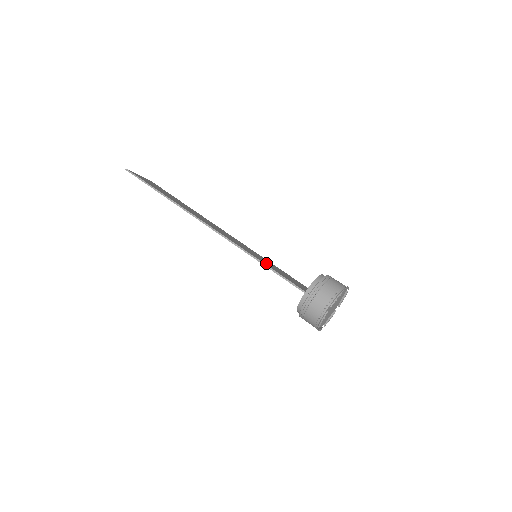
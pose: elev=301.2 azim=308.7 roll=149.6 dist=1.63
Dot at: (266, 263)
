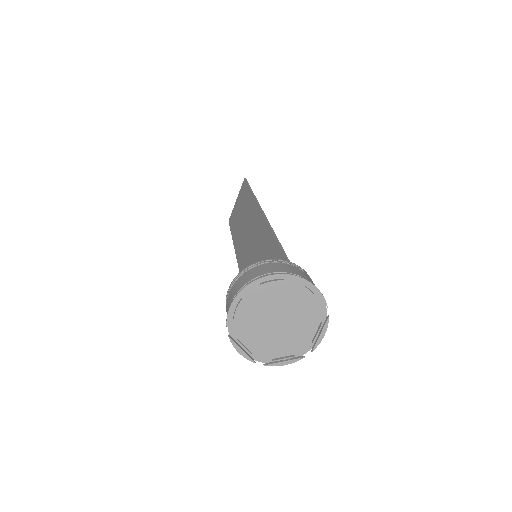
Dot at: occluded
